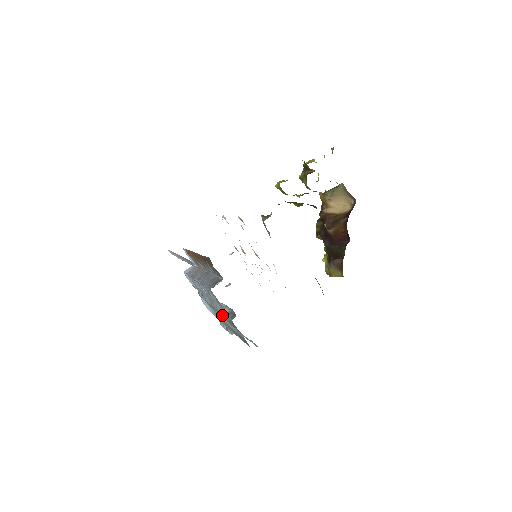
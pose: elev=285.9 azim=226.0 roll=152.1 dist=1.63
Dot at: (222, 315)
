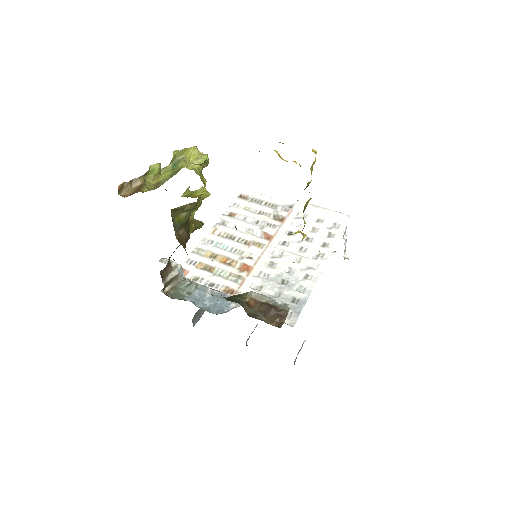
Dot at: occluded
